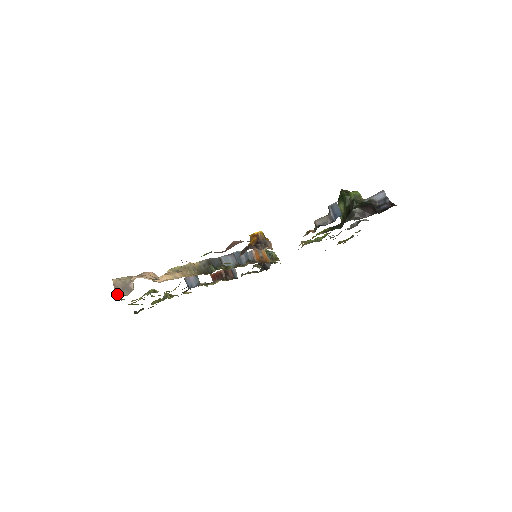
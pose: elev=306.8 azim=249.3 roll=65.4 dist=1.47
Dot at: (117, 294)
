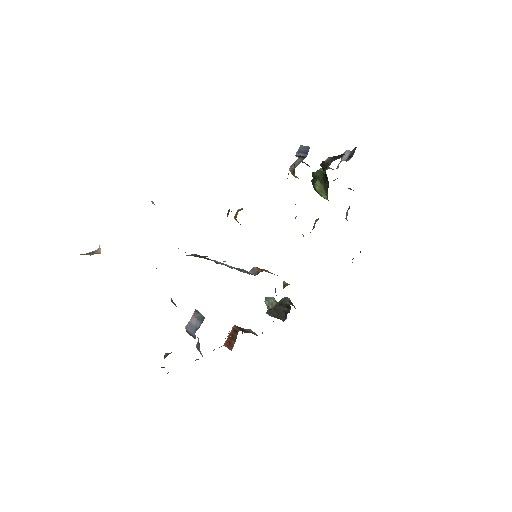
Dot at: occluded
